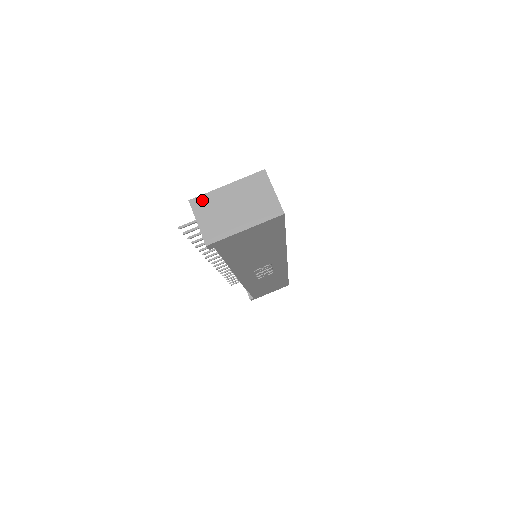
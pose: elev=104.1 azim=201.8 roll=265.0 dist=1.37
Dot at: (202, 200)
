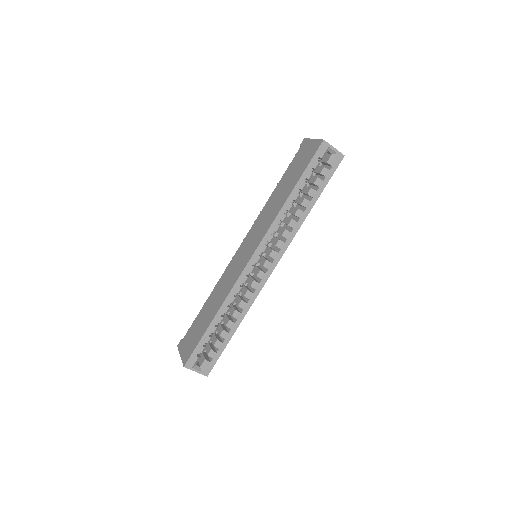
Dot at: occluded
